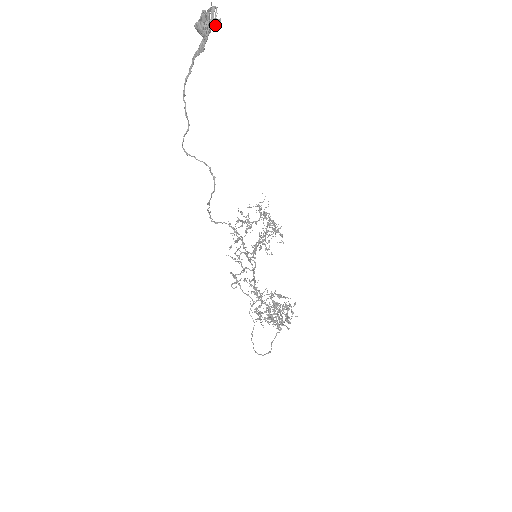
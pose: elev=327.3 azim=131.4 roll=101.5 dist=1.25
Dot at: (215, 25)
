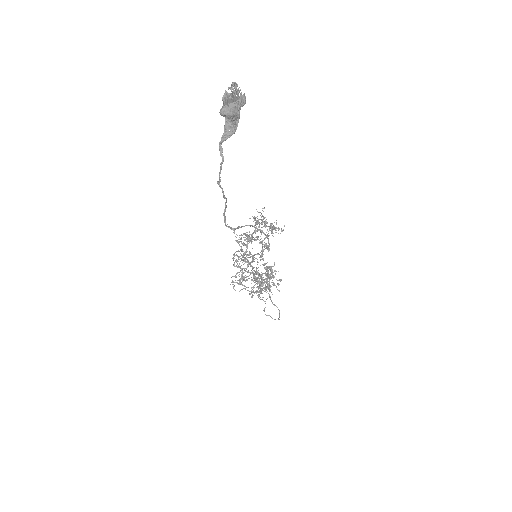
Dot at: (243, 103)
